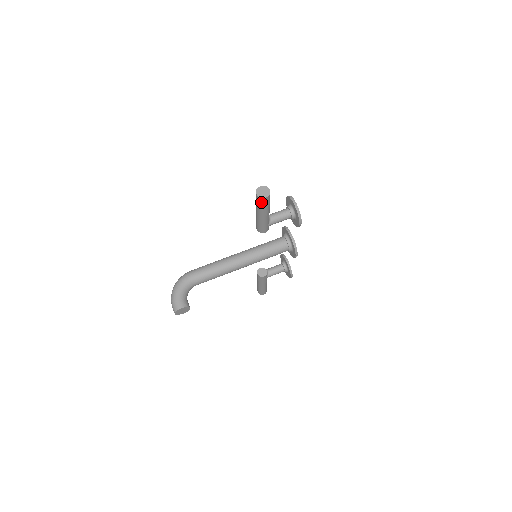
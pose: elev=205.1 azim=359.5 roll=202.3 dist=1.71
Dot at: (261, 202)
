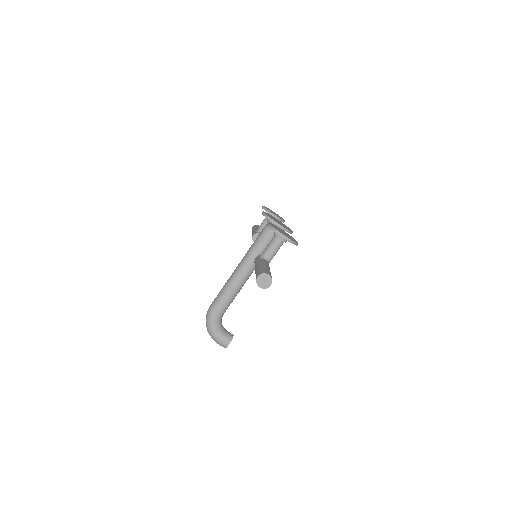
Dot at: occluded
